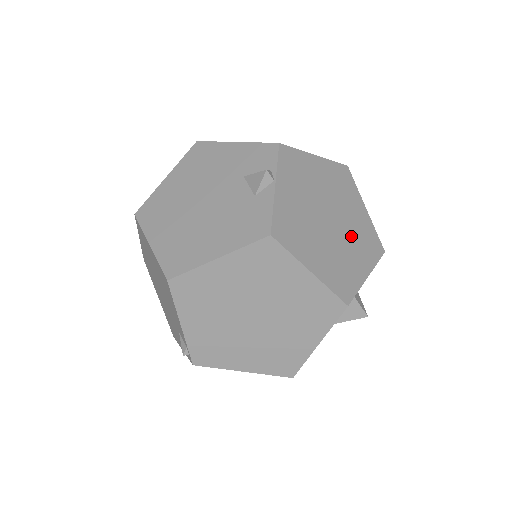
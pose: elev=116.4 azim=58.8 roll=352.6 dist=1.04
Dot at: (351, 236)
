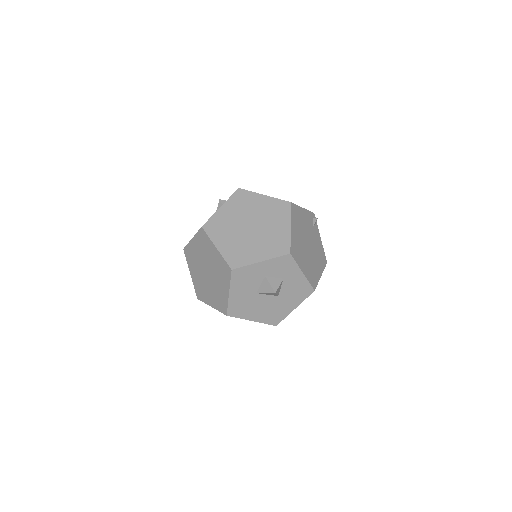
Dot at: (263, 239)
